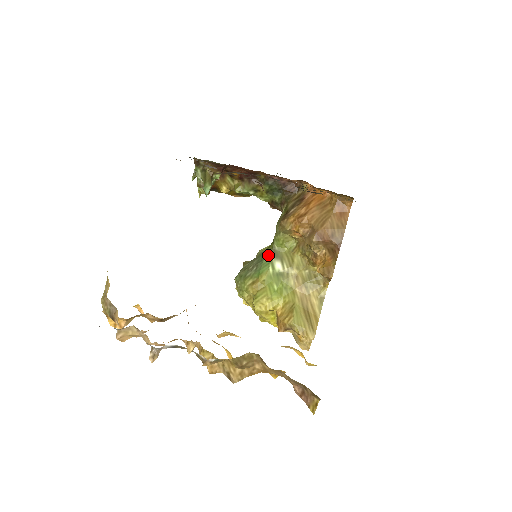
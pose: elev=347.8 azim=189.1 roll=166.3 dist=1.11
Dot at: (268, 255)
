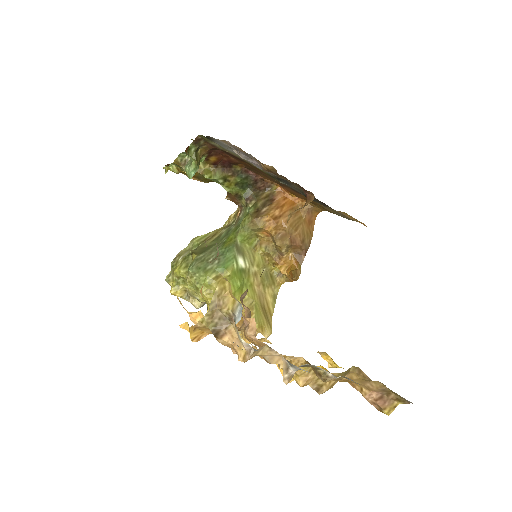
Dot at: (231, 249)
